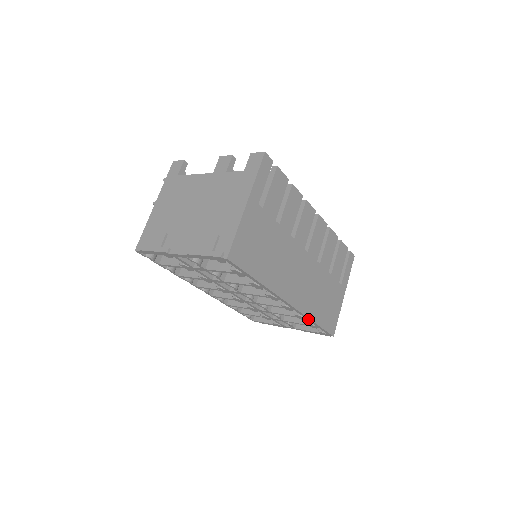
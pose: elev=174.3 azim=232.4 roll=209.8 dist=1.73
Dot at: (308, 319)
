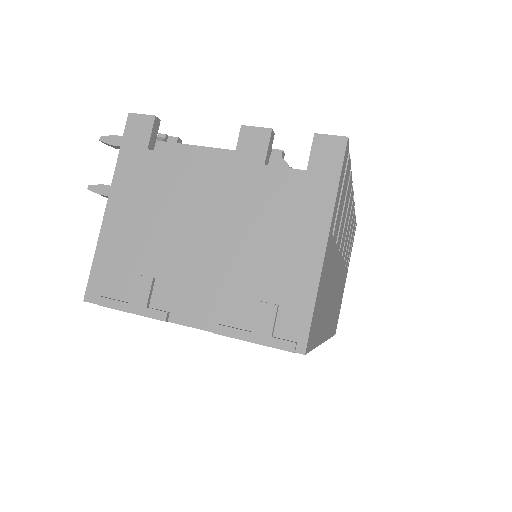
Dot at: occluded
